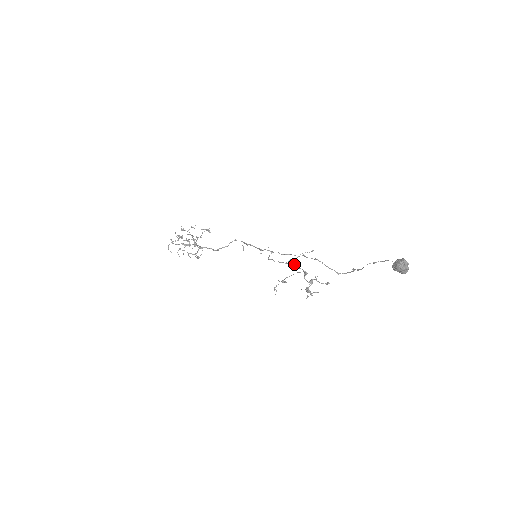
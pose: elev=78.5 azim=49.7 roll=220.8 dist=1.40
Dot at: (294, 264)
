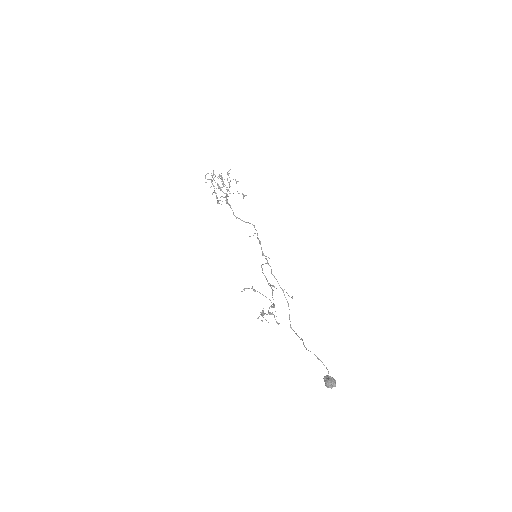
Dot at: occluded
